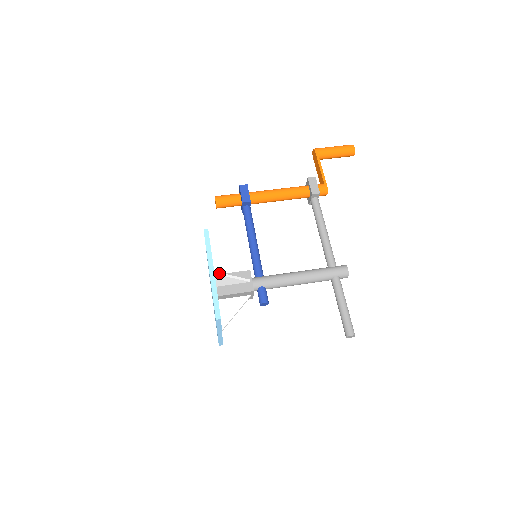
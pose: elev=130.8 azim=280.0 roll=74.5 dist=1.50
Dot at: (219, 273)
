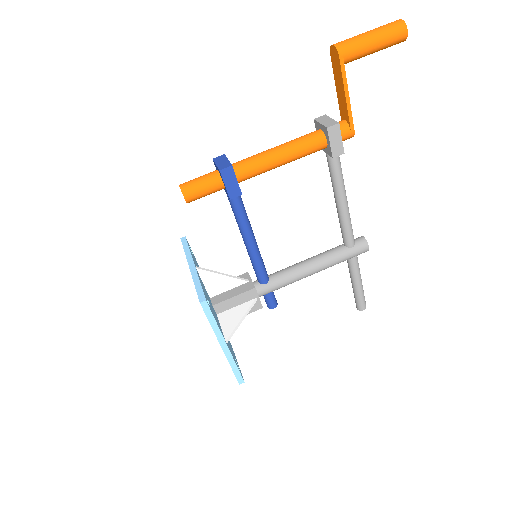
Dot at: (230, 336)
